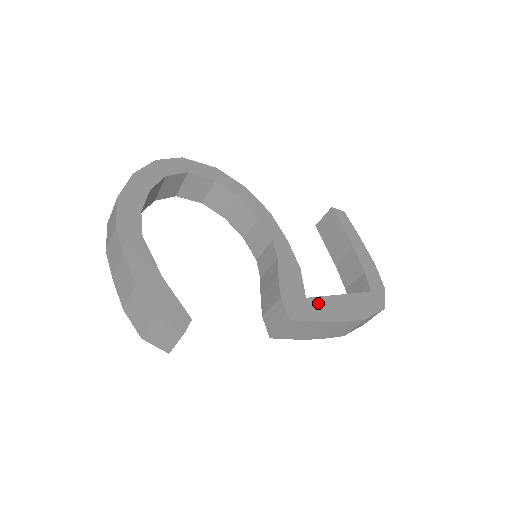
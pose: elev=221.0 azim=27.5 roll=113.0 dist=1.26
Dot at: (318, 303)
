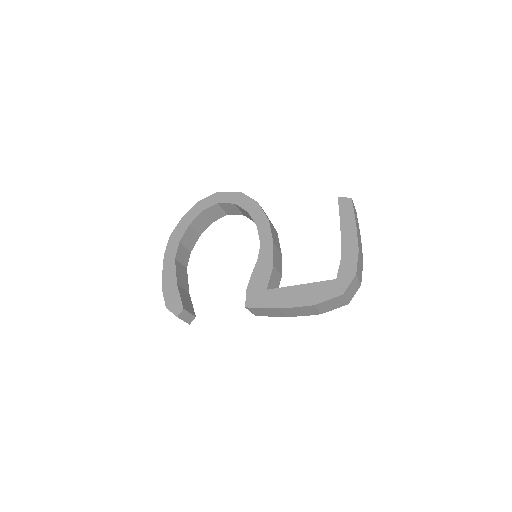
Dot at: (275, 293)
